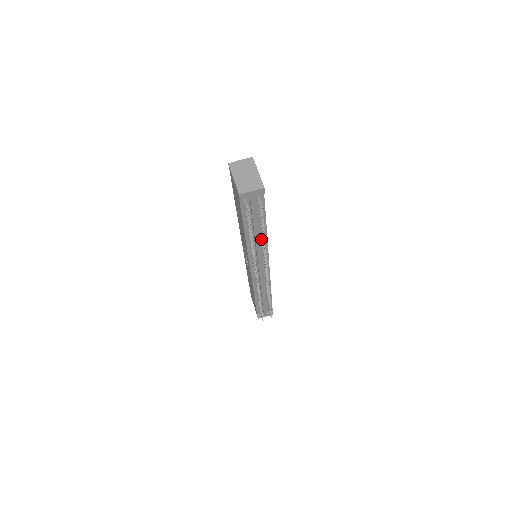
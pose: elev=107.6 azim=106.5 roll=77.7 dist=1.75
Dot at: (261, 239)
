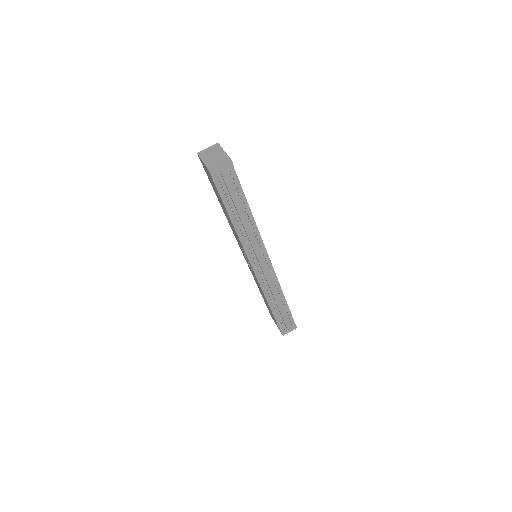
Dot at: (250, 227)
